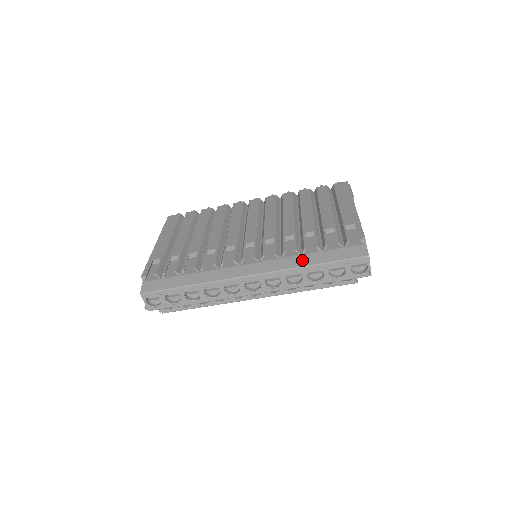
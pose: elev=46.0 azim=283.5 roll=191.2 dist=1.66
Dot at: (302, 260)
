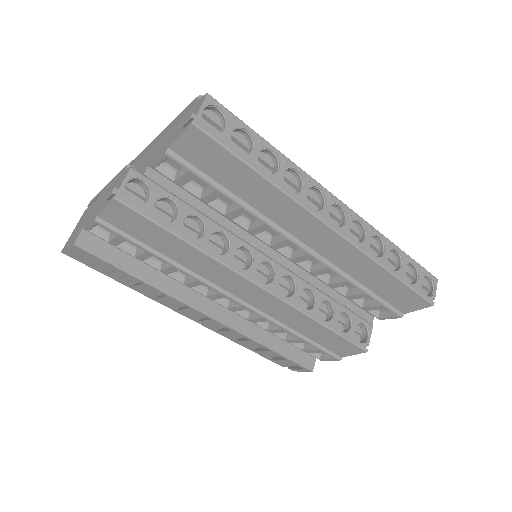
Dot at: occluded
